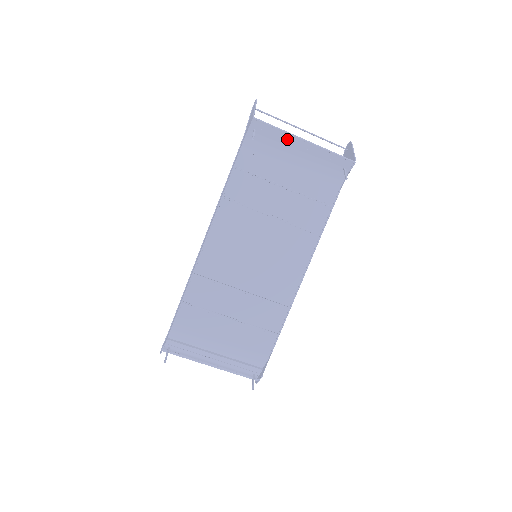
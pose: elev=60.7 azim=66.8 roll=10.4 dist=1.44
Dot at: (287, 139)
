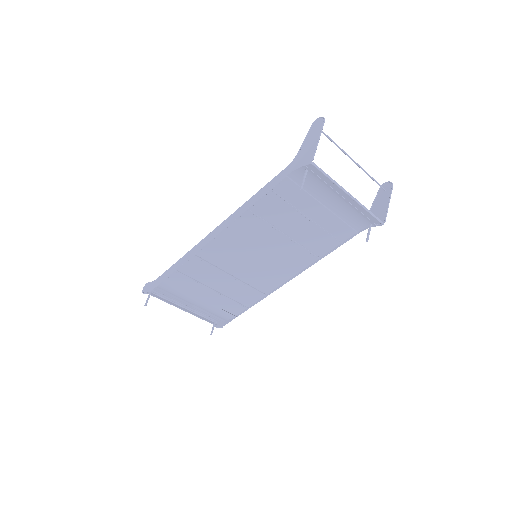
Dot at: (334, 186)
